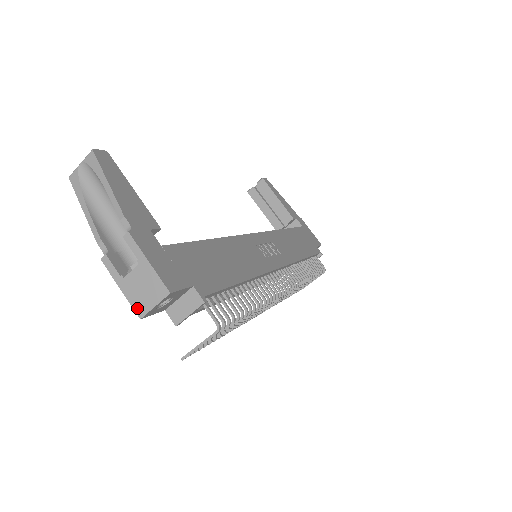
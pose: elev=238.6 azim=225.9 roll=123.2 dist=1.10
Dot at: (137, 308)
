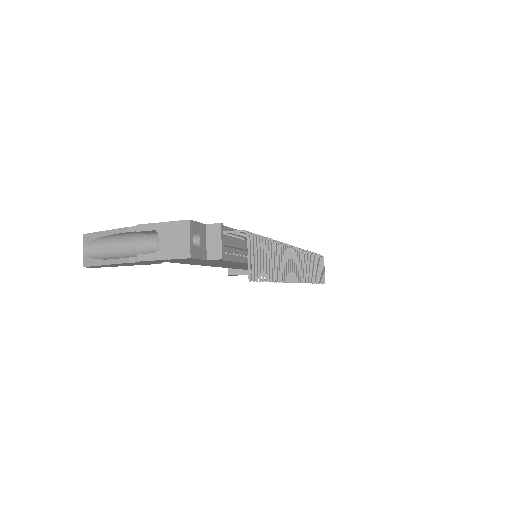
Dot at: (182, 255)
